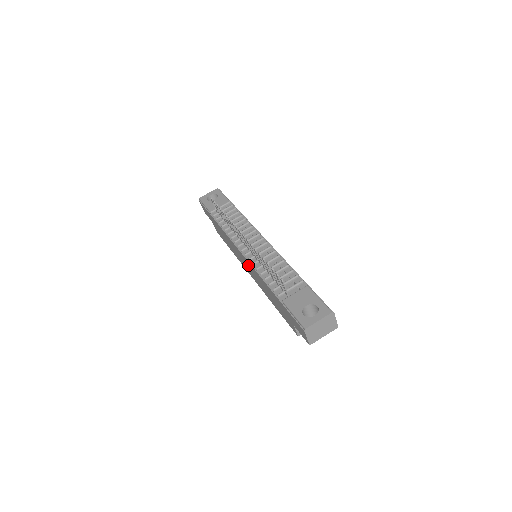
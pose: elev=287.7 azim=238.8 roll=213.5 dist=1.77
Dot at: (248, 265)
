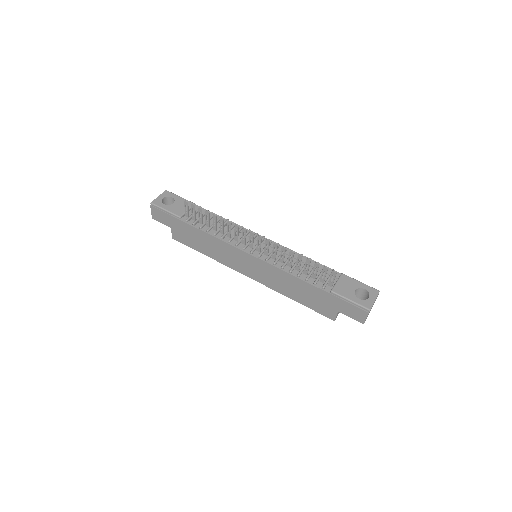
Dot at: (259, 266)
